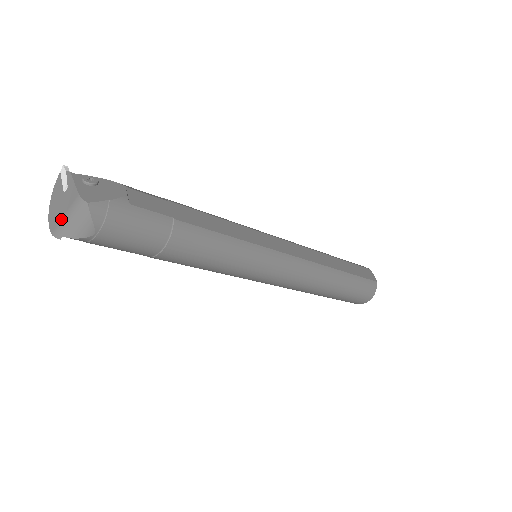
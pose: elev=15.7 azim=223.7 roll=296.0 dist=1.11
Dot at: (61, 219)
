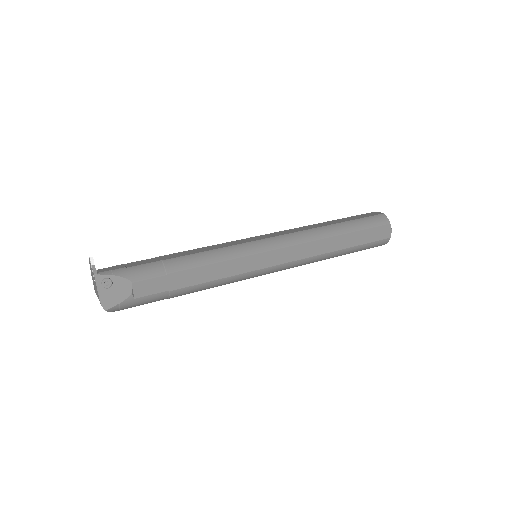
Dot at: occluded
